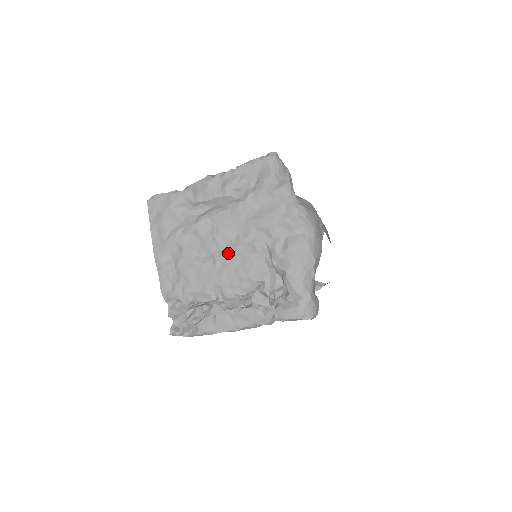
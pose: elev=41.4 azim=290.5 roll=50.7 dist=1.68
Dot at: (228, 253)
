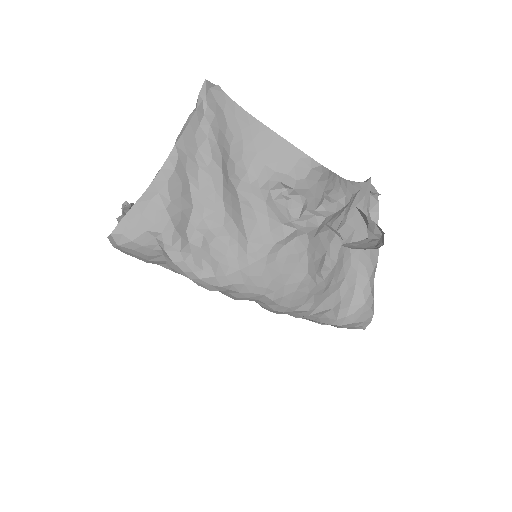
Dot at: occluded
